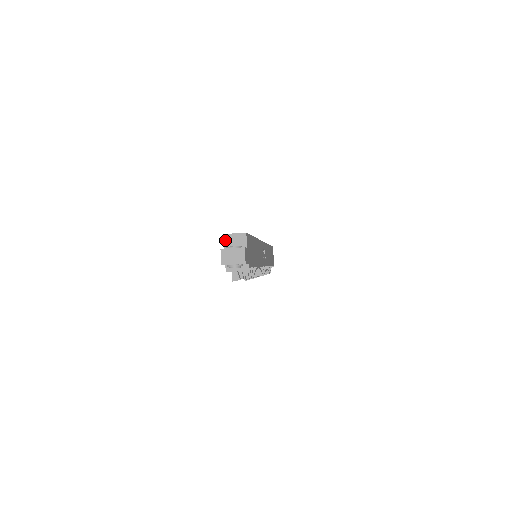
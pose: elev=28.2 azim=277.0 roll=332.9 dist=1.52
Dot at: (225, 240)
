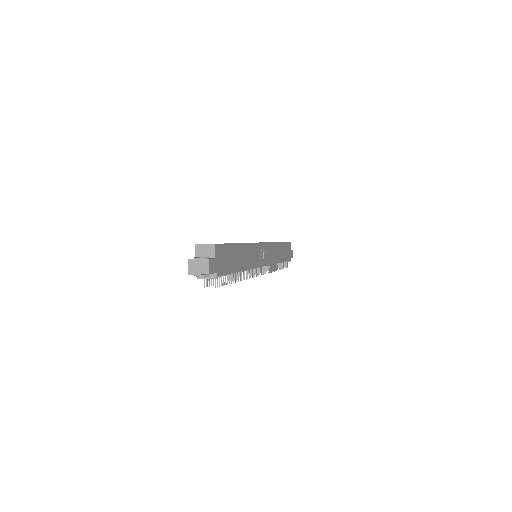
Dot at: (196, 250)
